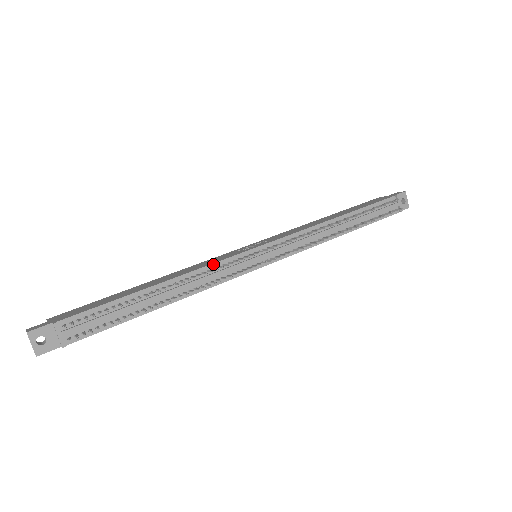
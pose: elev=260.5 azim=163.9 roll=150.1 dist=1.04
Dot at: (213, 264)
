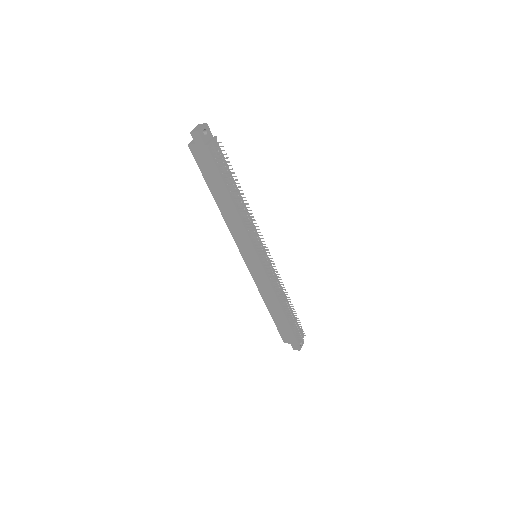
Dot at: (254, 225)
